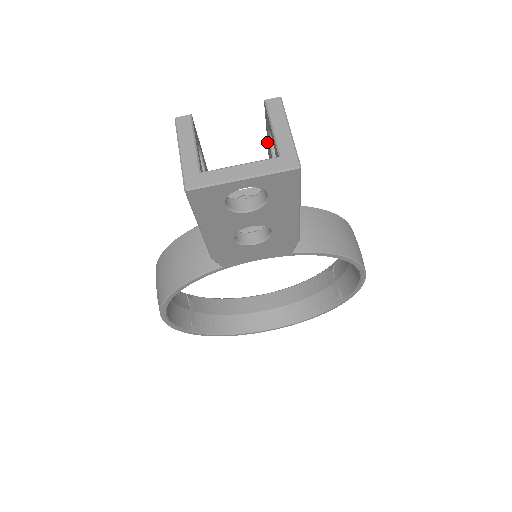
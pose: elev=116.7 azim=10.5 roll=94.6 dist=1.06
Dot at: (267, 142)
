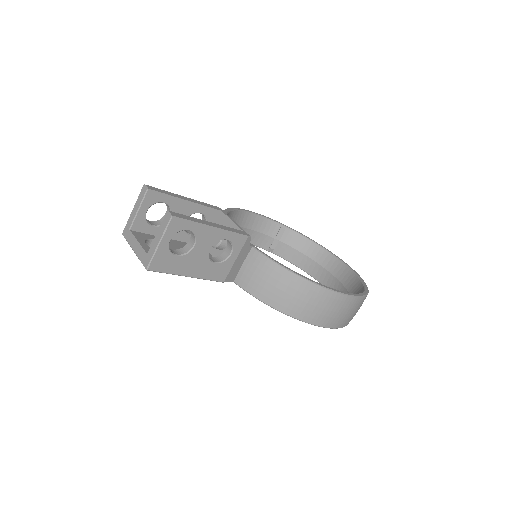
Dot at: (204, 220)
